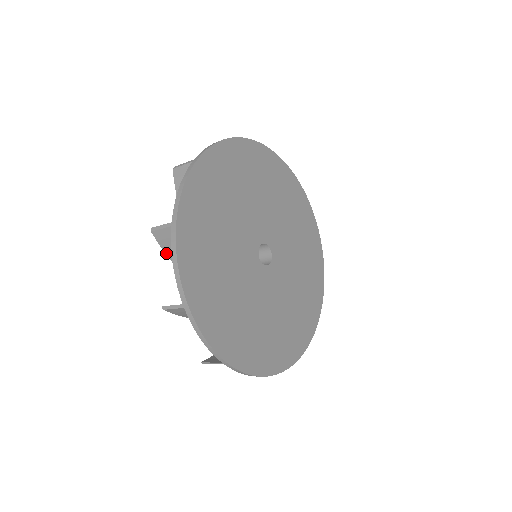
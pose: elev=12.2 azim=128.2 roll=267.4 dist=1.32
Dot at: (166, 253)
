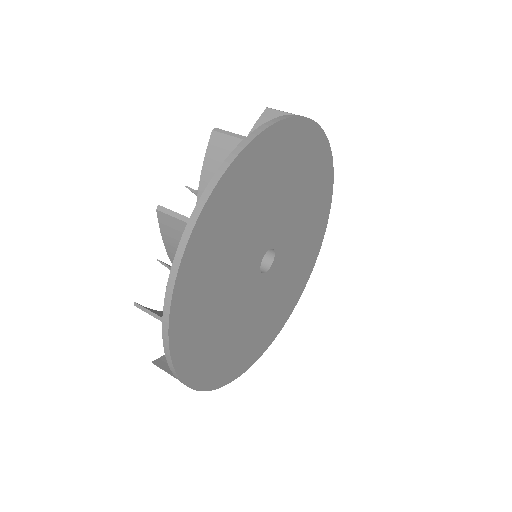
Dot at: occluded
